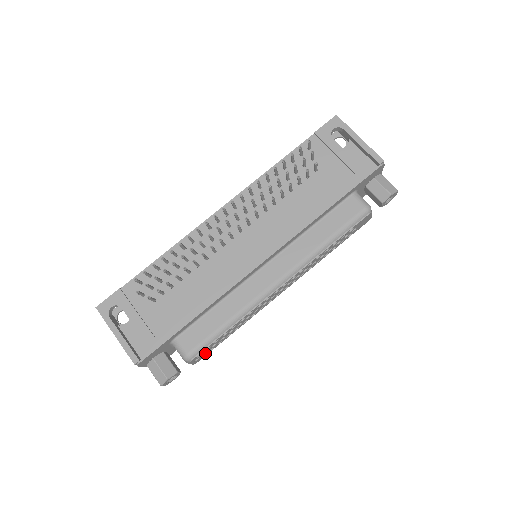
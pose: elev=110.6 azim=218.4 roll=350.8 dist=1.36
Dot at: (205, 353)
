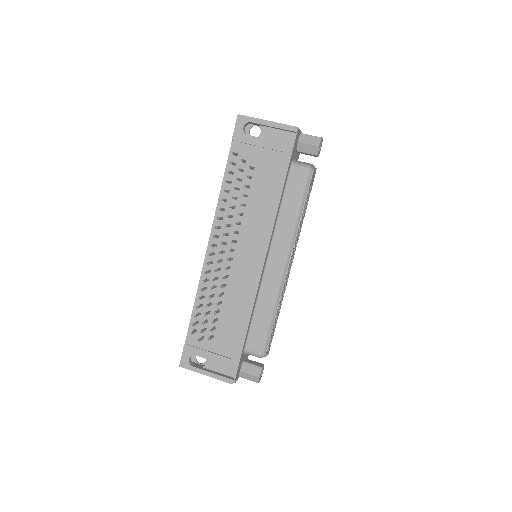
Dot at: (270, 343)
